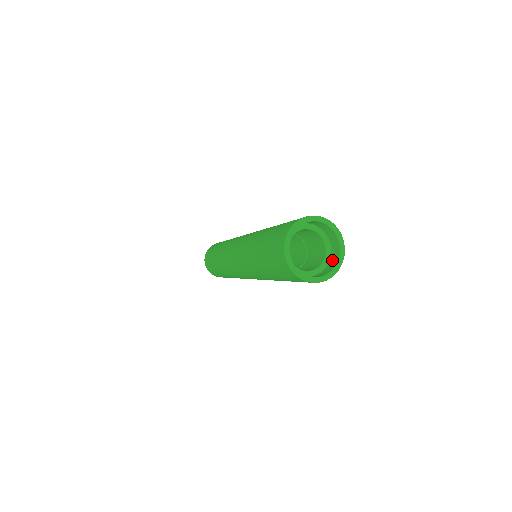
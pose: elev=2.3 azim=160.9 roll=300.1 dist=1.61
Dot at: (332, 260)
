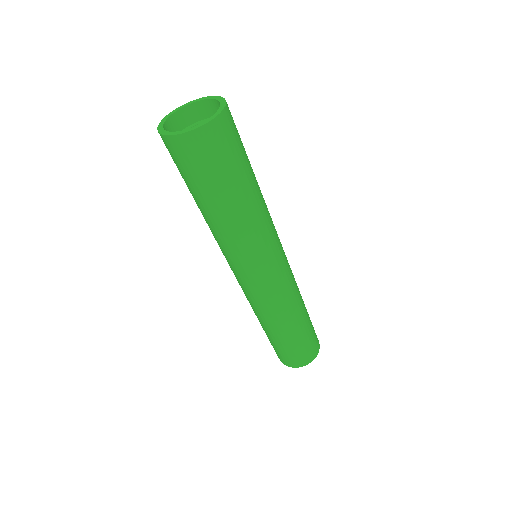
Dot at: (216, 129)
